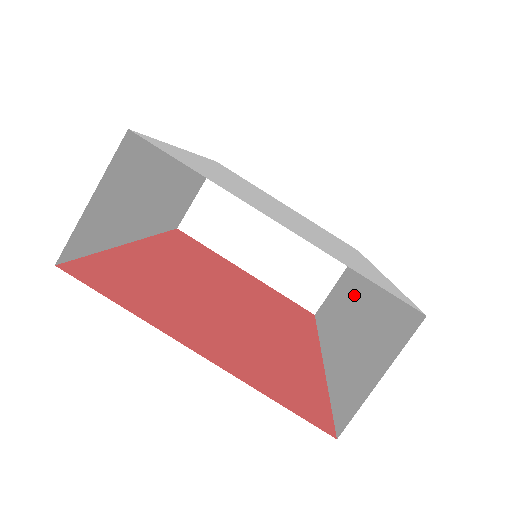
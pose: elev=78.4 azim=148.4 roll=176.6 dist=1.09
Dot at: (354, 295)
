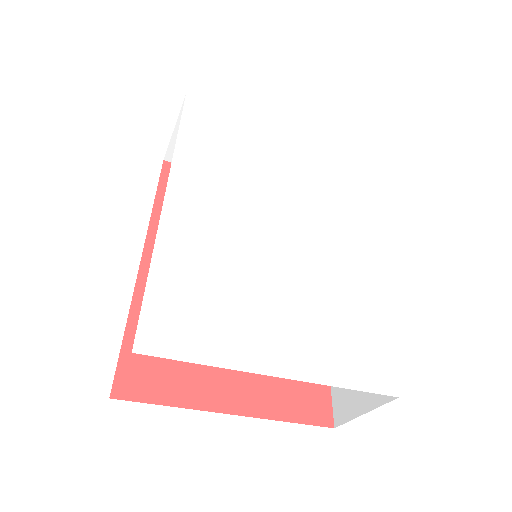
Dot at: occluded
